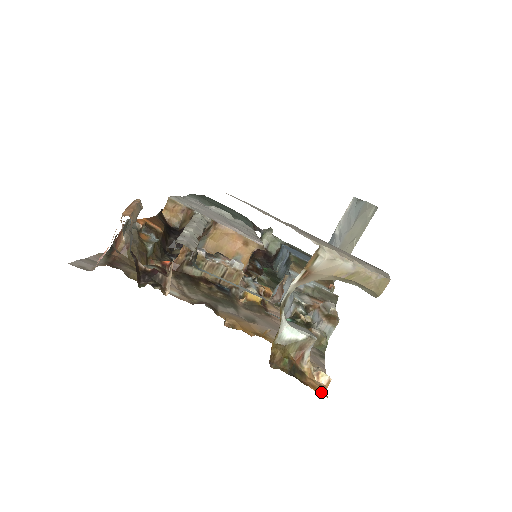
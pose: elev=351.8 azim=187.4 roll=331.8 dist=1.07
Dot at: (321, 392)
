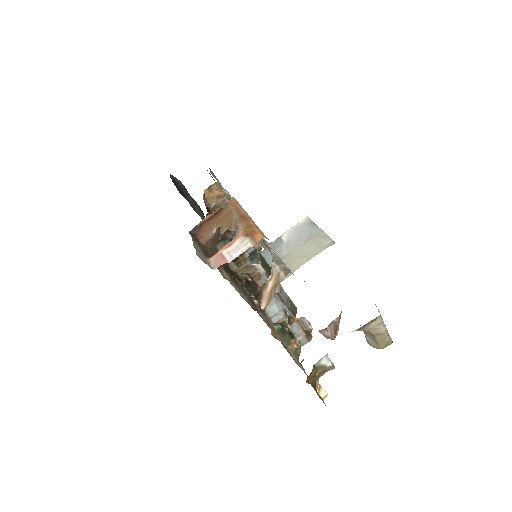
Dot at: (325, 405)
